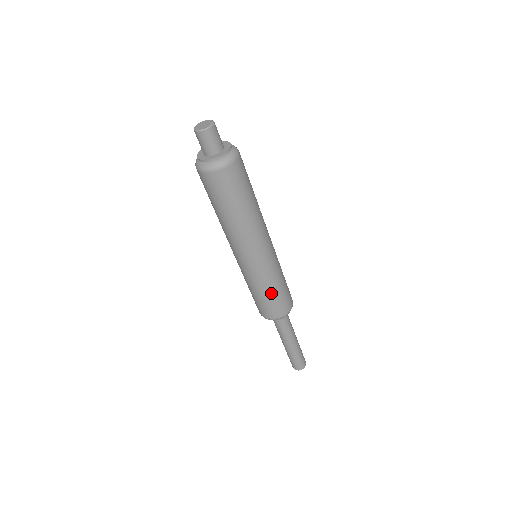
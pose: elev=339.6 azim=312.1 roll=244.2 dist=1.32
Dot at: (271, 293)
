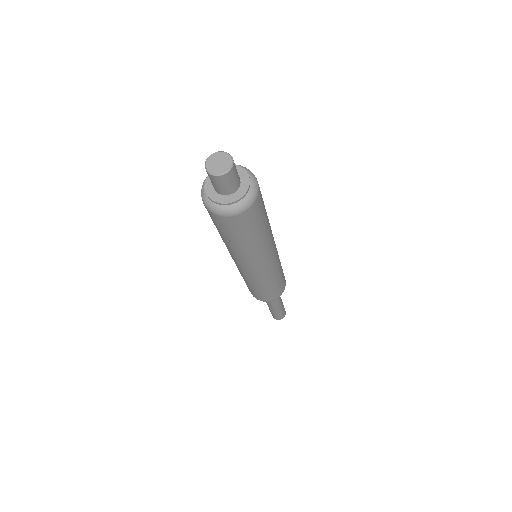
Dot at: (267, 289)
